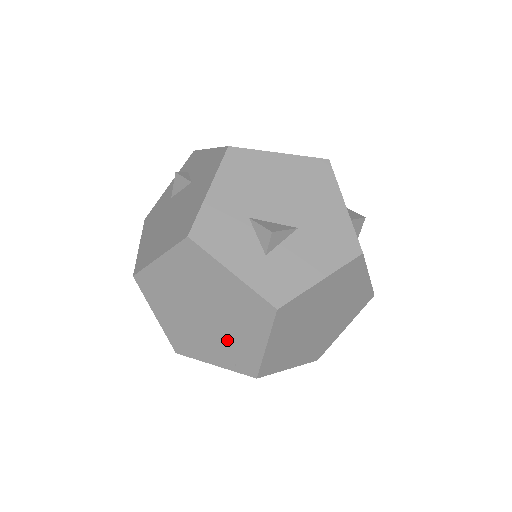
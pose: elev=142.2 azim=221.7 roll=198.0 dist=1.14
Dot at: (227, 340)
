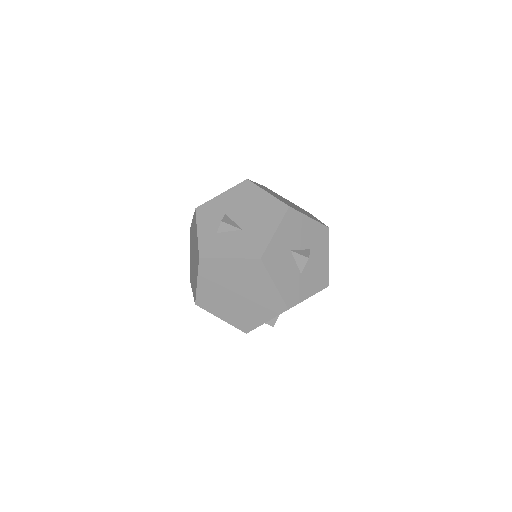
Dot at: (194, 275)
